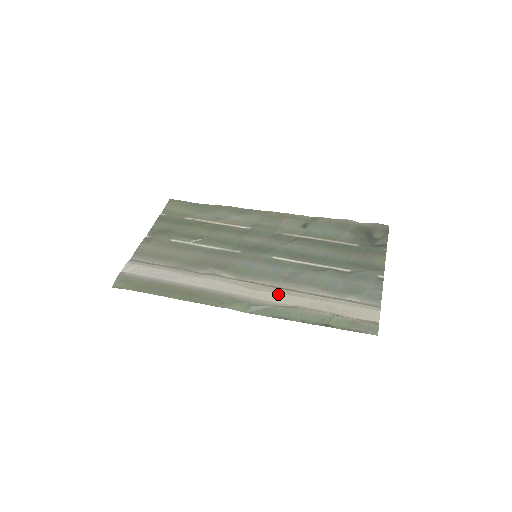
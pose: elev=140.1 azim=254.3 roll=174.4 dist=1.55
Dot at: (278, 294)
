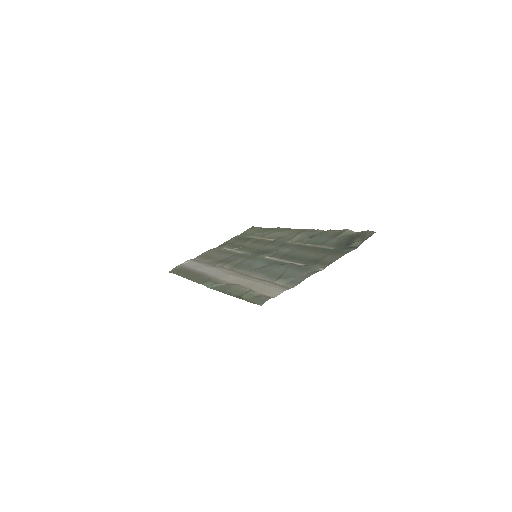
Dot at: (237, 277)
